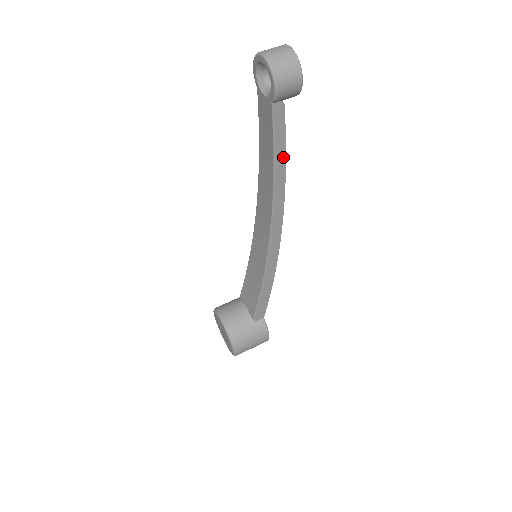
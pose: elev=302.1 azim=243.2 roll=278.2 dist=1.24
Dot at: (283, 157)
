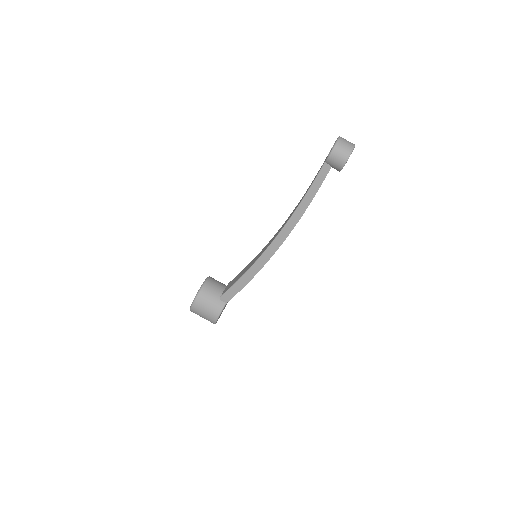
Dot at: (311, 199)
